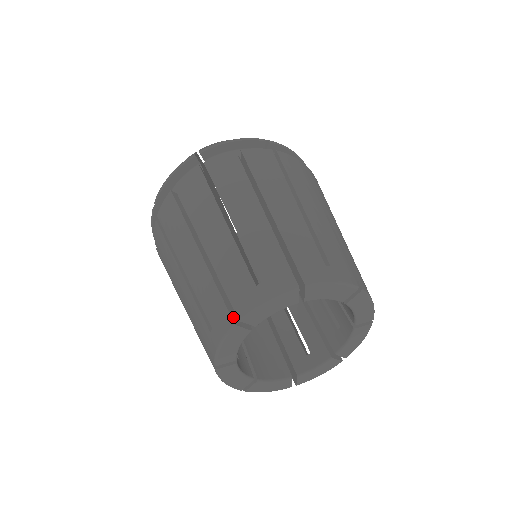
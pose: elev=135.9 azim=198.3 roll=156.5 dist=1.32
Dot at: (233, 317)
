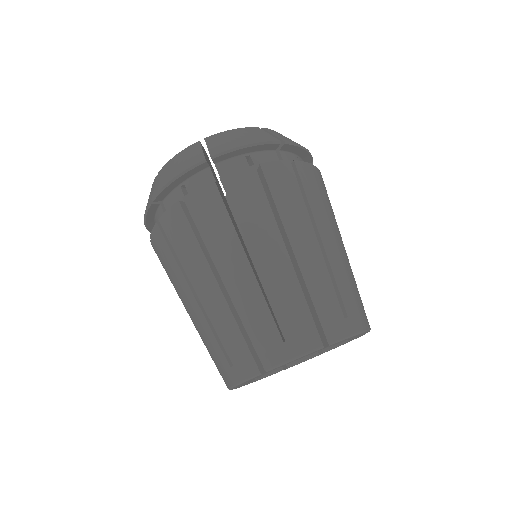
Dot at: (258, 365)
